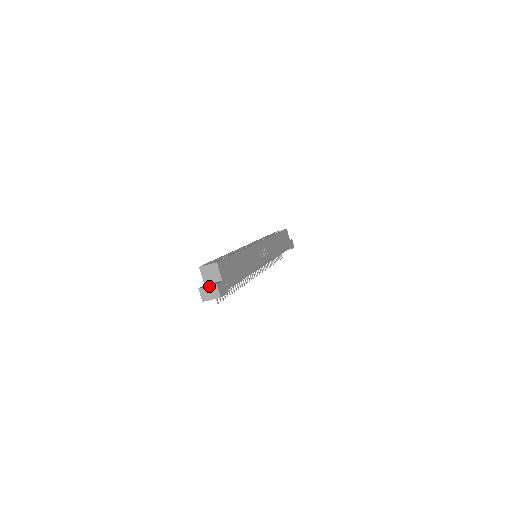
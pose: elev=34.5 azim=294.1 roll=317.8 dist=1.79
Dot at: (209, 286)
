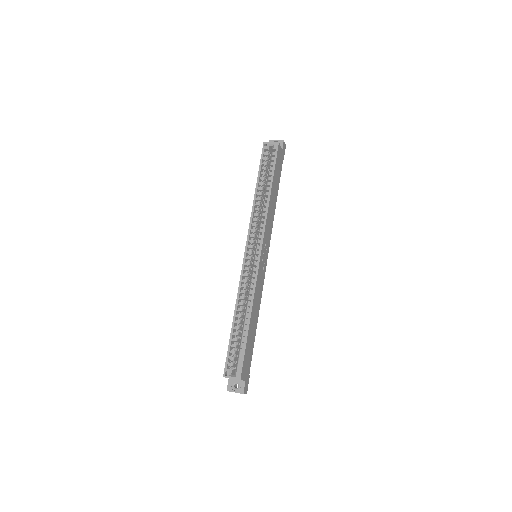
Dot at: occluded
